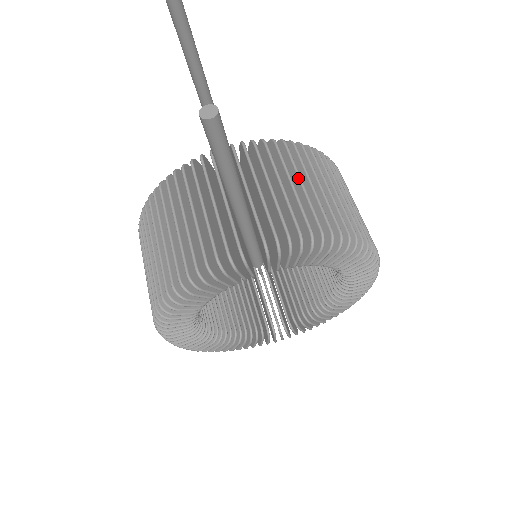
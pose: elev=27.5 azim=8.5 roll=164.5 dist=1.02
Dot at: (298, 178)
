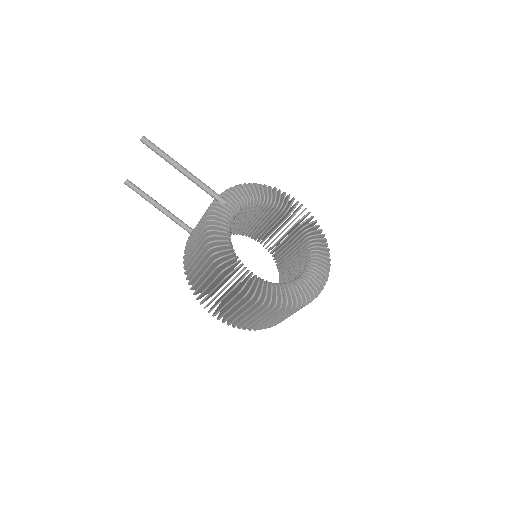
Dot at: occluded
